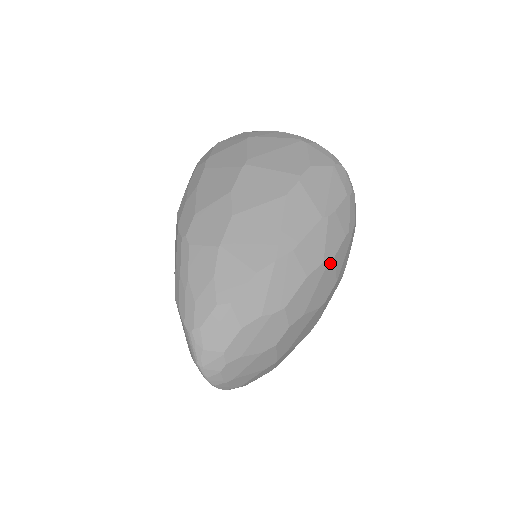
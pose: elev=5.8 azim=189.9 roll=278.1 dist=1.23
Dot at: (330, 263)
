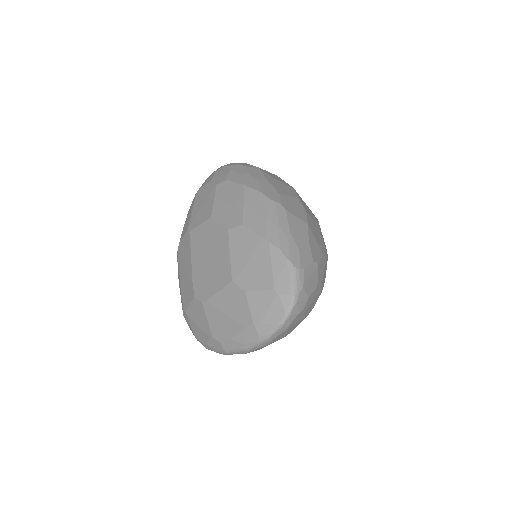
Dot at: occluded
